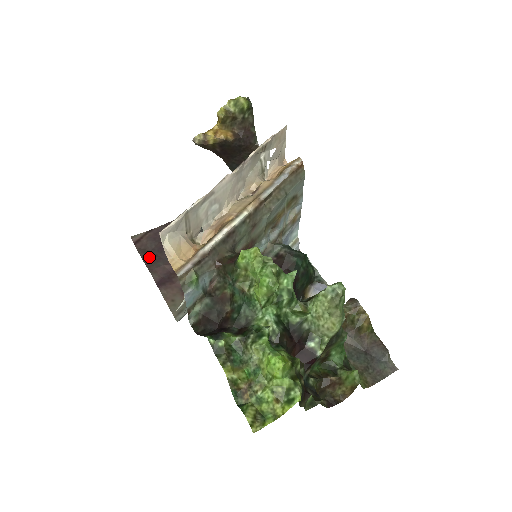
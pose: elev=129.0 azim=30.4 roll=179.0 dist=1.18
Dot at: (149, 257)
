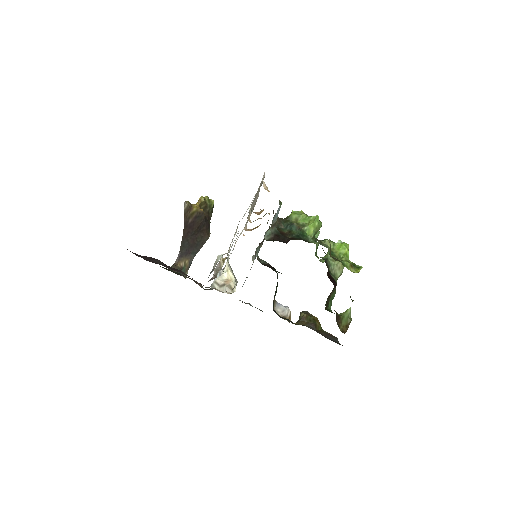
Dot at: occluded
